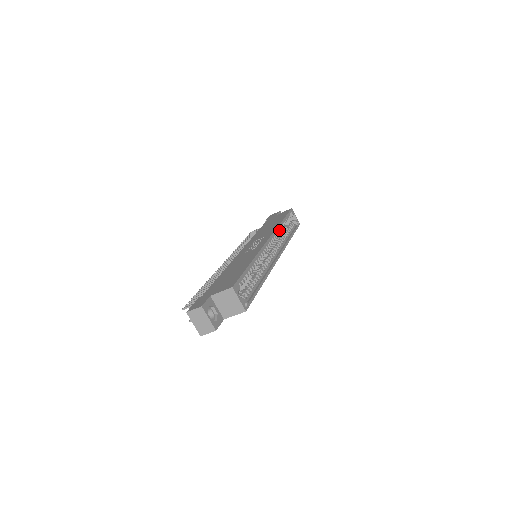
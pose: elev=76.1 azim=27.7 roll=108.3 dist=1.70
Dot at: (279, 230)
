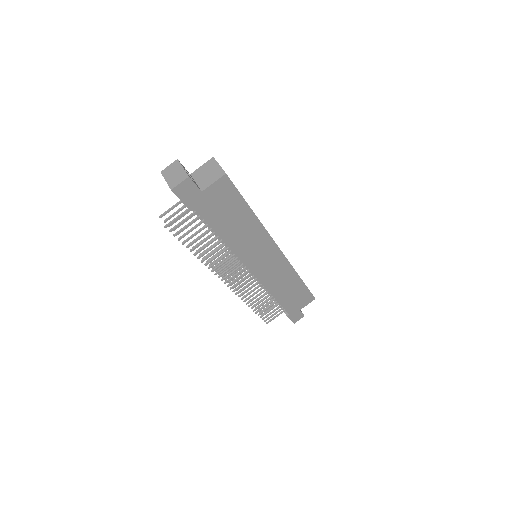
Dot at: occluded
